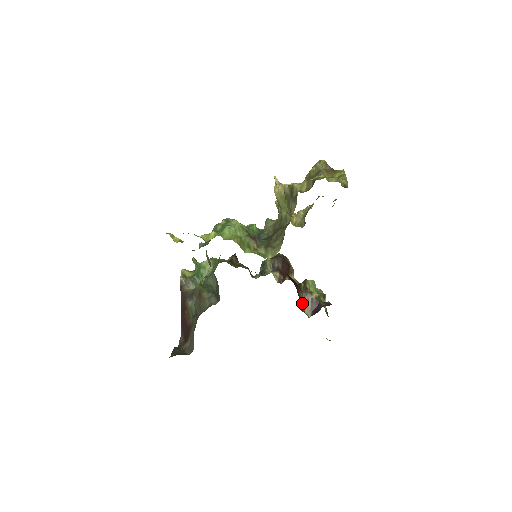
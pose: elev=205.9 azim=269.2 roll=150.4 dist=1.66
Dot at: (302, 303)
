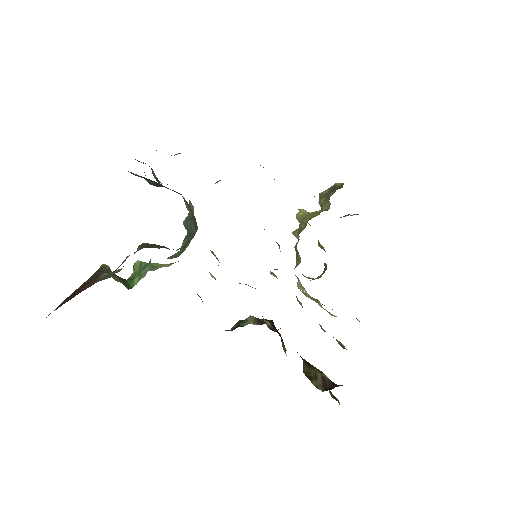
Dot at: (306, 372)
